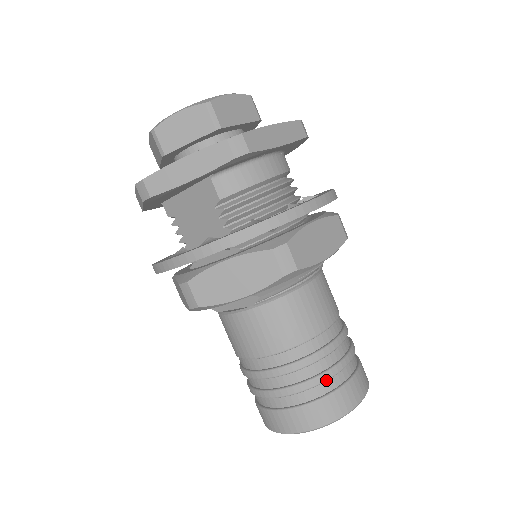
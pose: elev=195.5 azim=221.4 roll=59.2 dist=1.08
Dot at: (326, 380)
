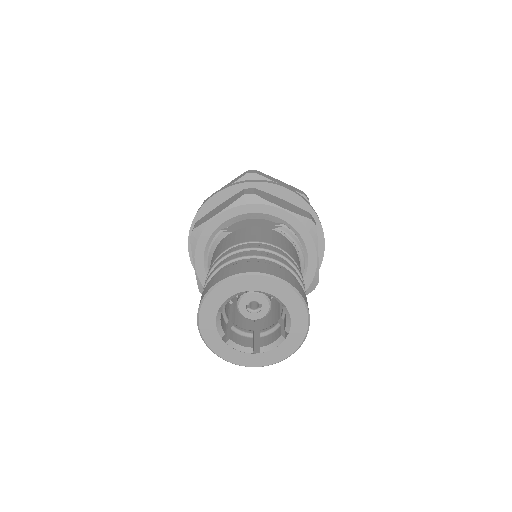
Dot at: (299, 278)
